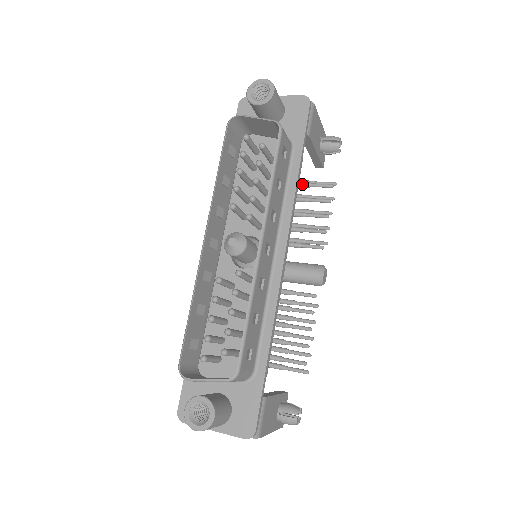
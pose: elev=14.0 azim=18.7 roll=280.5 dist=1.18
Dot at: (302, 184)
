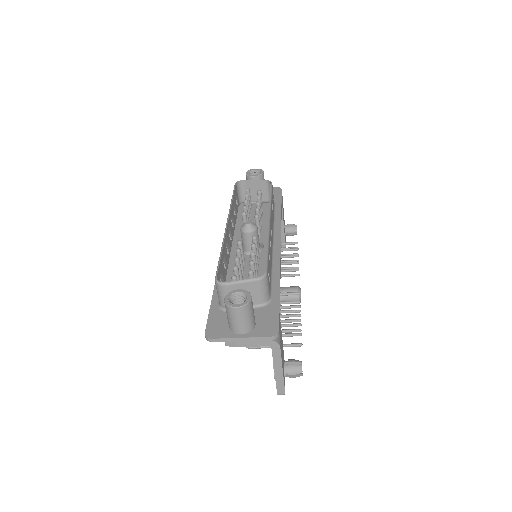
Dot at: occluded
